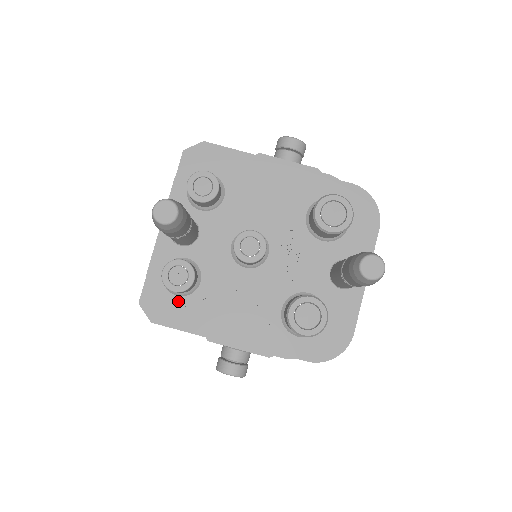
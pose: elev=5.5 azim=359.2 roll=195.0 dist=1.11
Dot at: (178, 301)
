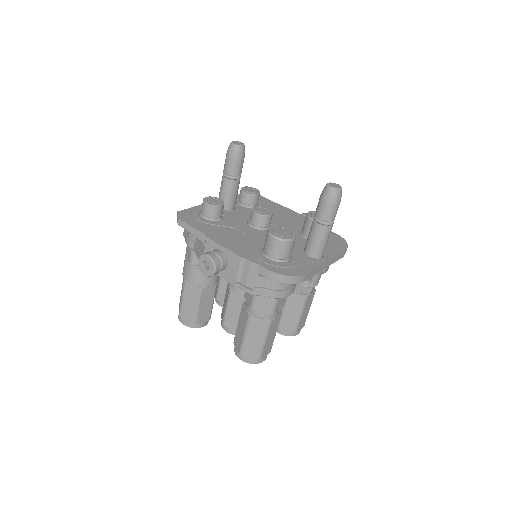
Dot at: (202, 219)
